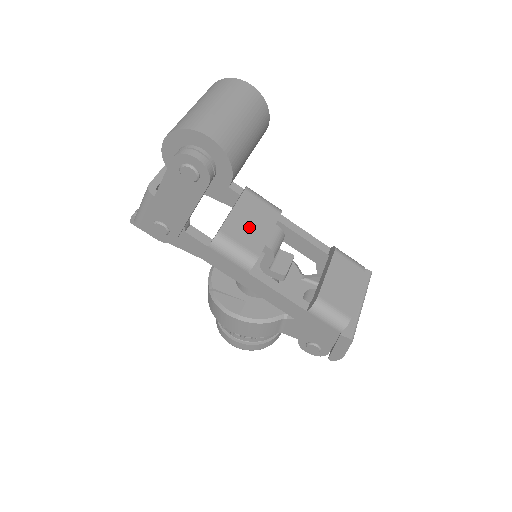
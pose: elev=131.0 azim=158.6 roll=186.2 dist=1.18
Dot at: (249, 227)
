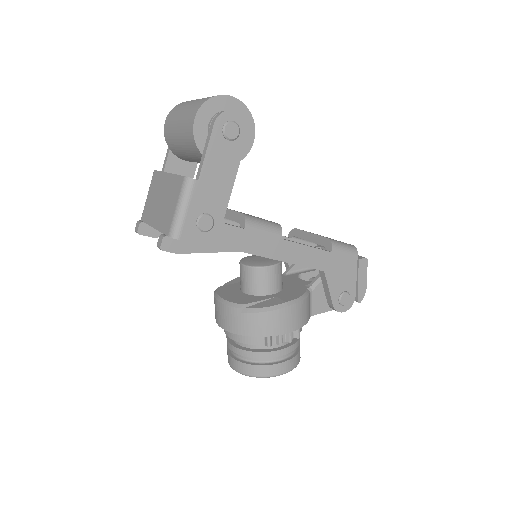
Dot at: occluded
